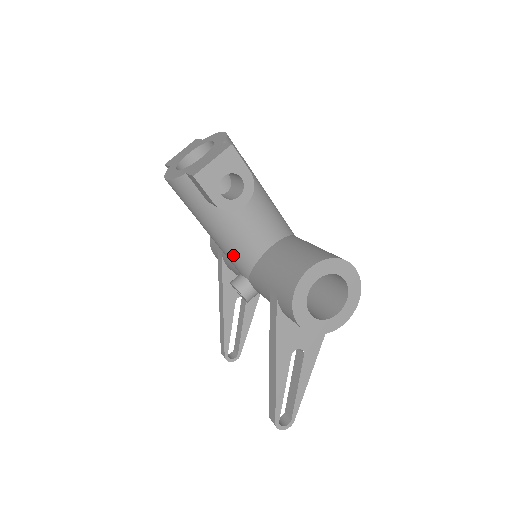
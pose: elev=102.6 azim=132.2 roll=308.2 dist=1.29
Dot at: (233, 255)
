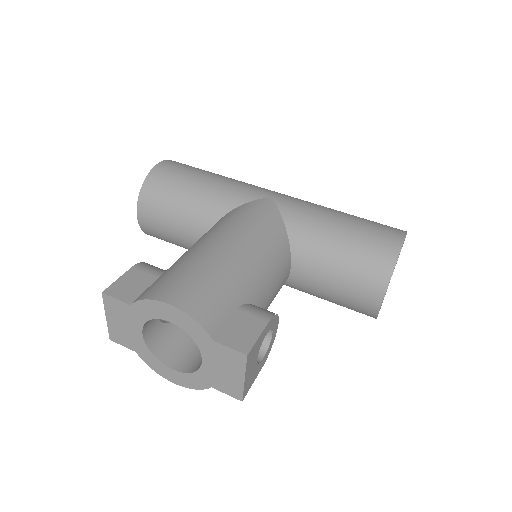
Dot at: occluded
